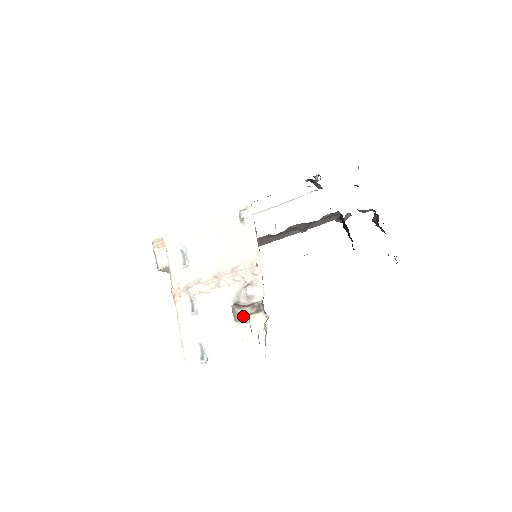
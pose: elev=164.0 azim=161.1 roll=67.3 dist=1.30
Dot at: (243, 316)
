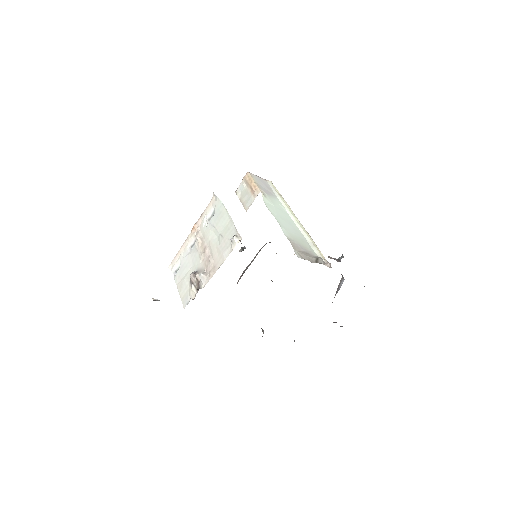
Dot at: (192, 282)
